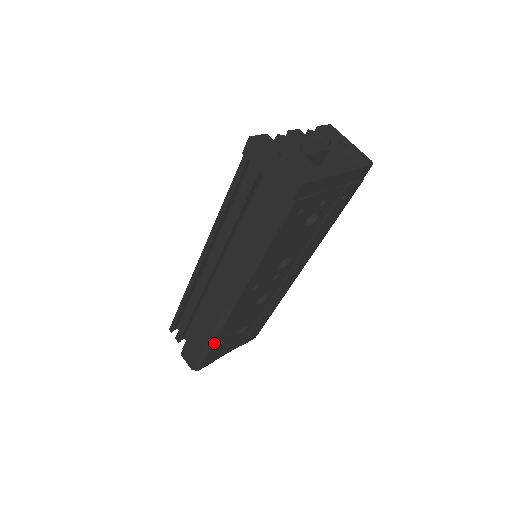
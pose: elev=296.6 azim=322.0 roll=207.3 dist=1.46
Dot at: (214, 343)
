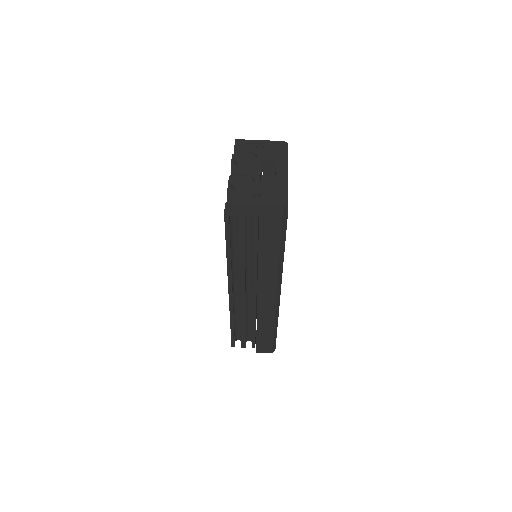
Dot at: (277, 326)
